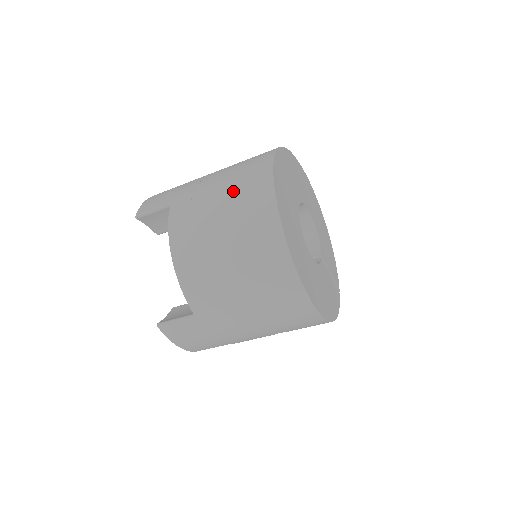
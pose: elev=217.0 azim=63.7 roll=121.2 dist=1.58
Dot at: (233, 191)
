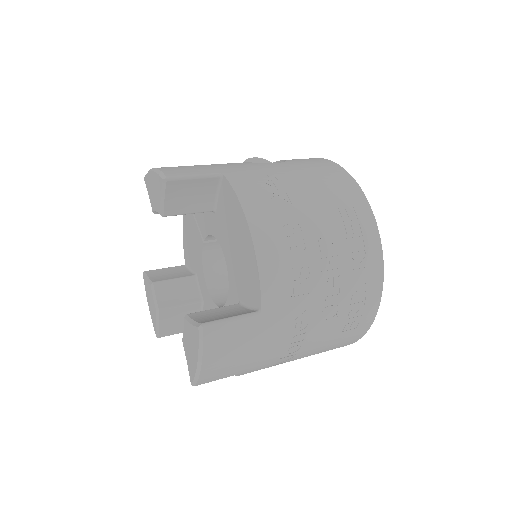
Dot at: occluded
